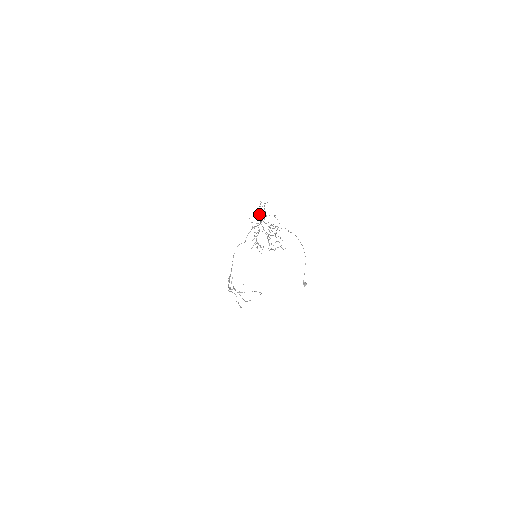
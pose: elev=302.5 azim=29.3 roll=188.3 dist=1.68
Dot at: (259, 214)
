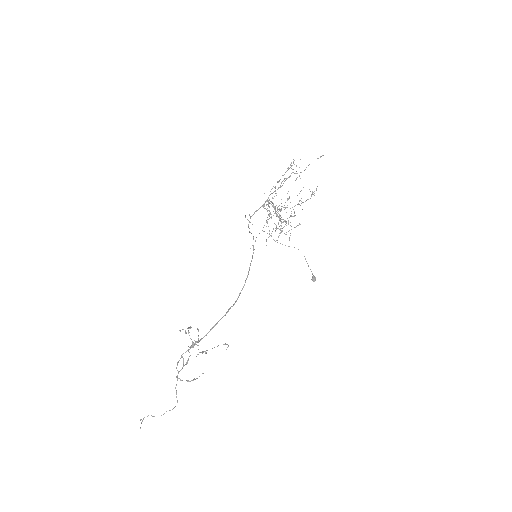
Dot at: occluded
